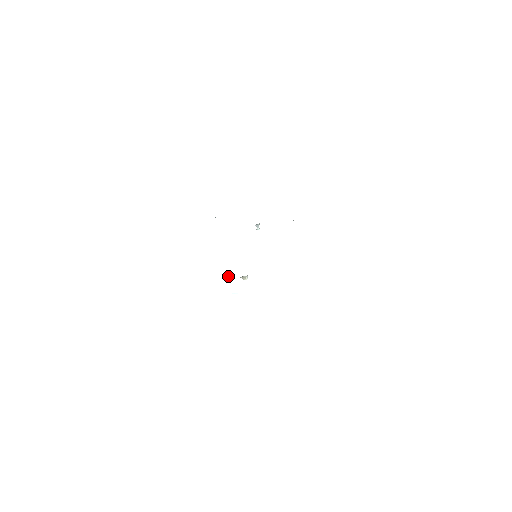
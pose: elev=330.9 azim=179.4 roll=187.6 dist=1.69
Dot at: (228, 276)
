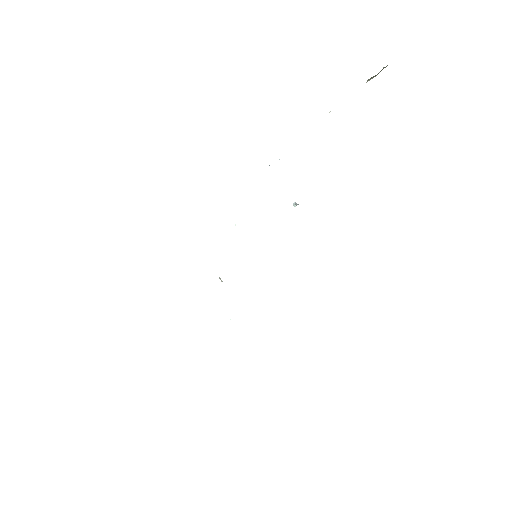
Dot at: occluded
